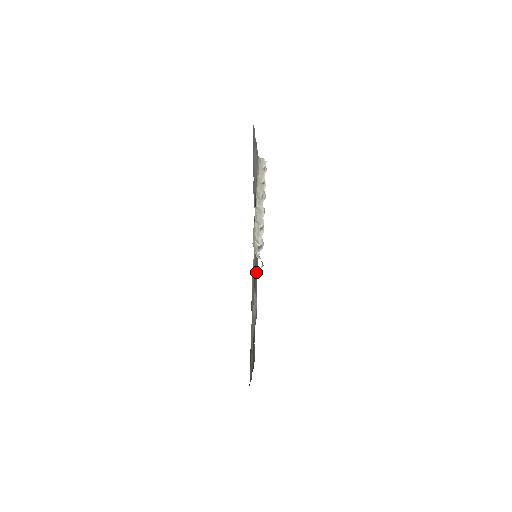
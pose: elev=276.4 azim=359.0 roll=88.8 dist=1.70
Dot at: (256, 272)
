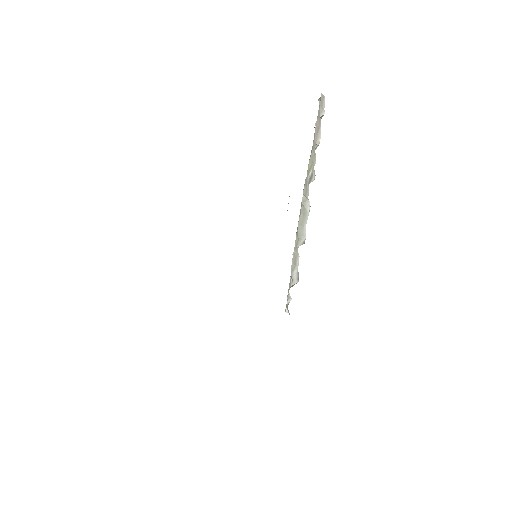
Dot at: occluded
